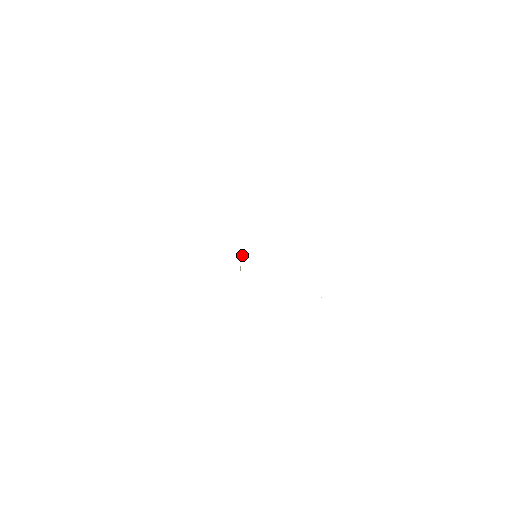
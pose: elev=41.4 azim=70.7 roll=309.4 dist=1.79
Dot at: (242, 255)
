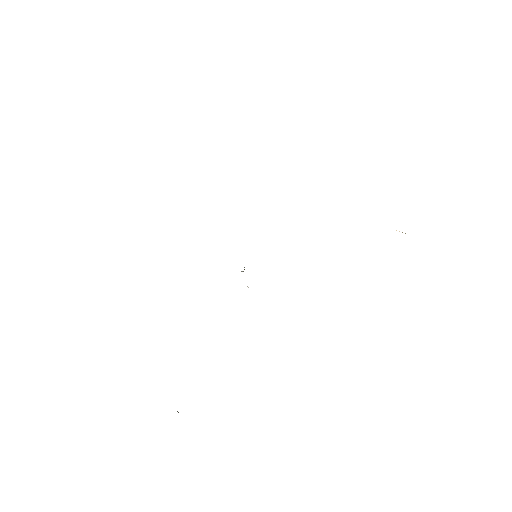
Dot at: occluded
